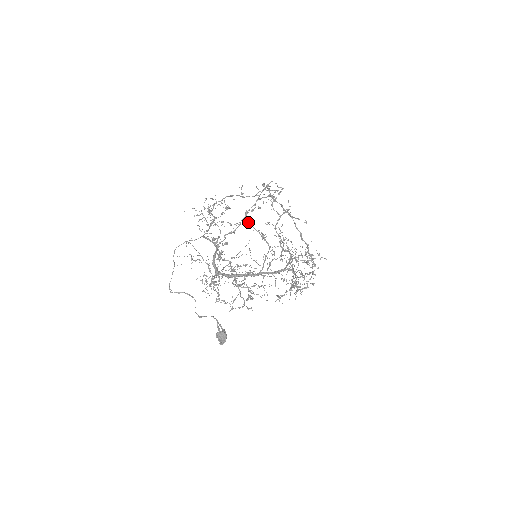
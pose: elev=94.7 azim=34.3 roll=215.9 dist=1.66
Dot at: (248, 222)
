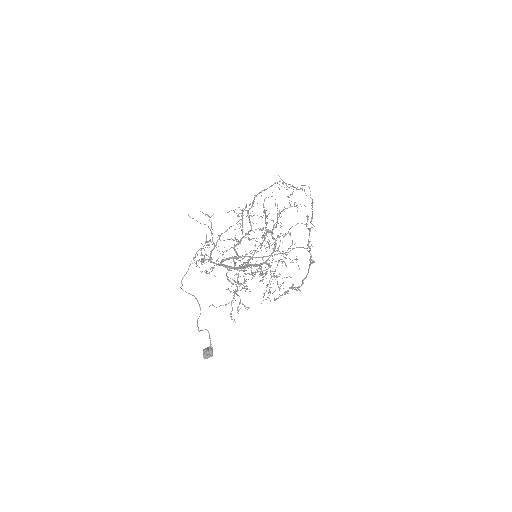
Dot at: (263, 204)
